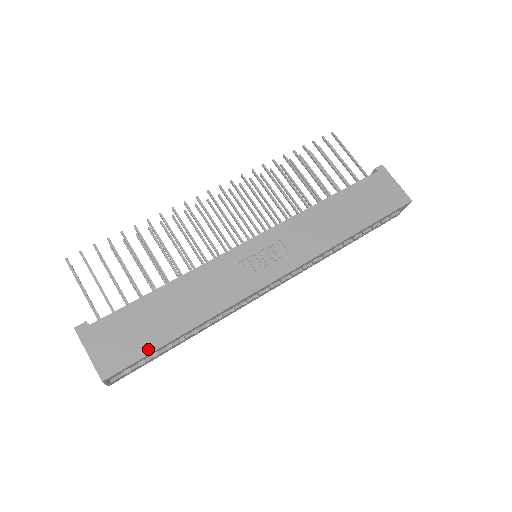
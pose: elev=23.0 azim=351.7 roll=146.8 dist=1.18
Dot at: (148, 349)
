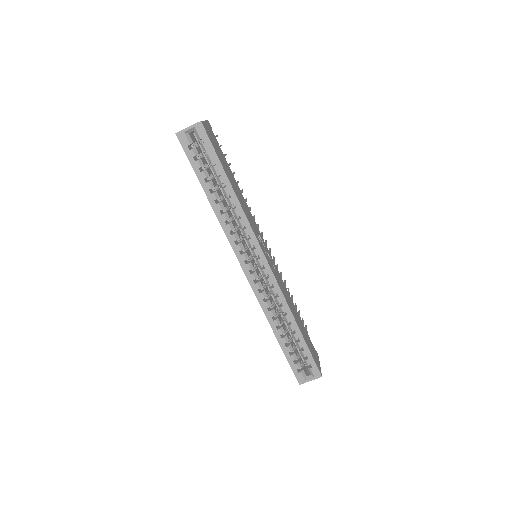
Dot at: (219, 157)
